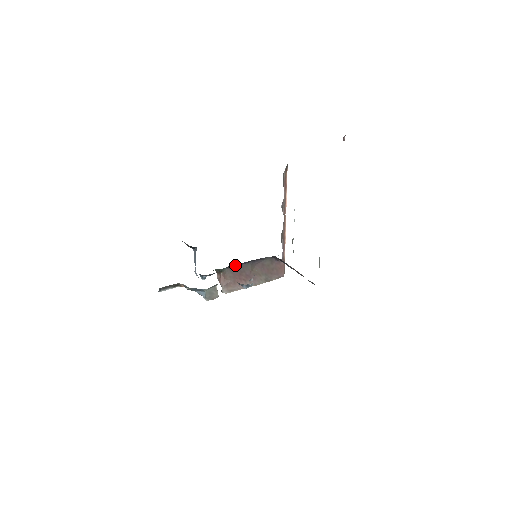
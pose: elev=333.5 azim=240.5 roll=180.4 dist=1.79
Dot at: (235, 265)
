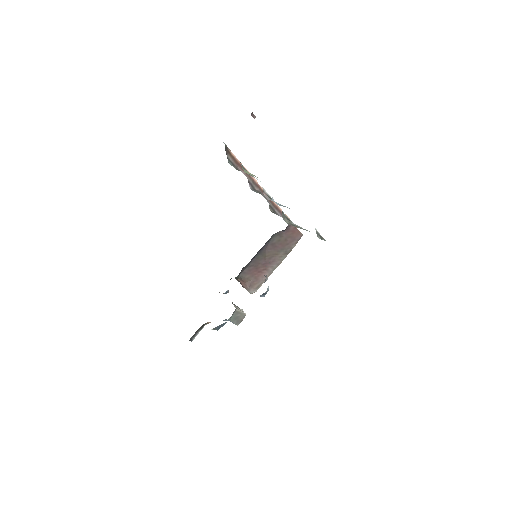
Dot at: (245, 266)
